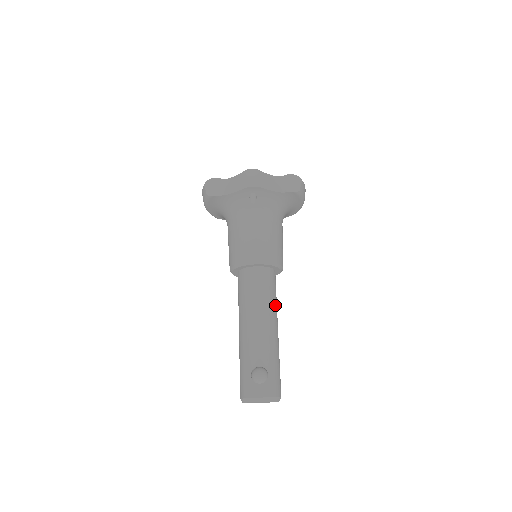
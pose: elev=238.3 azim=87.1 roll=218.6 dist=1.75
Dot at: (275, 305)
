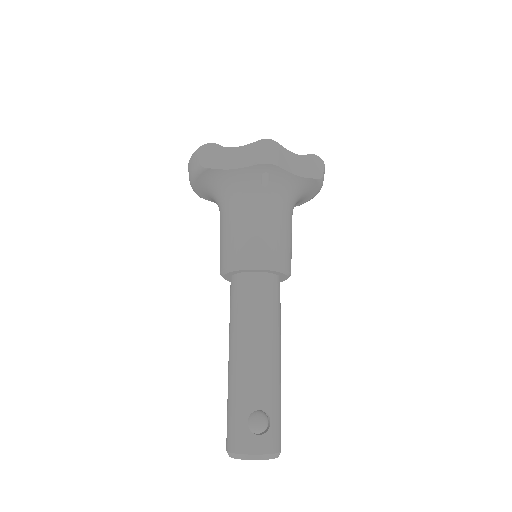
Dot at: (280, 325)
